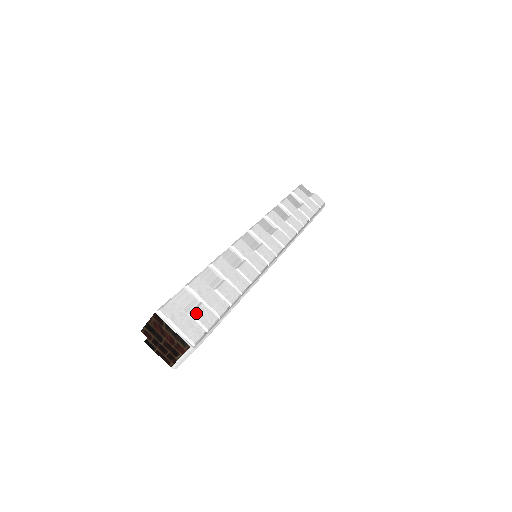
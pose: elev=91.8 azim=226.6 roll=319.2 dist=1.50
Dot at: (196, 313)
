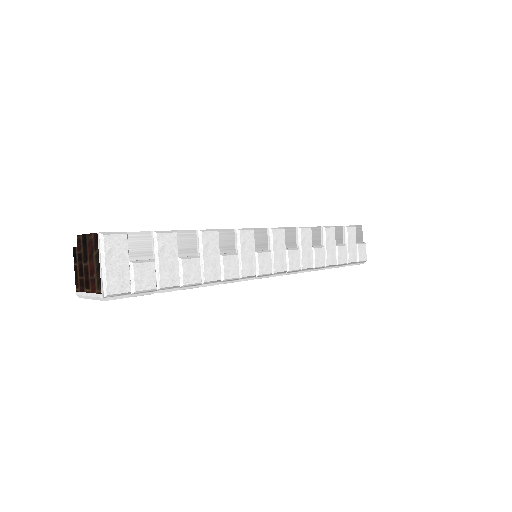
Dot at: (138, 266)
